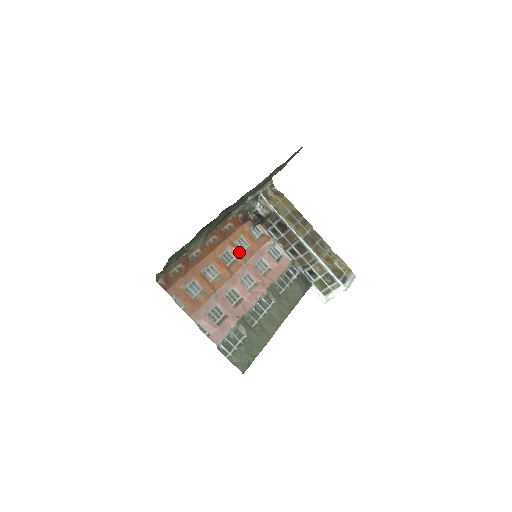
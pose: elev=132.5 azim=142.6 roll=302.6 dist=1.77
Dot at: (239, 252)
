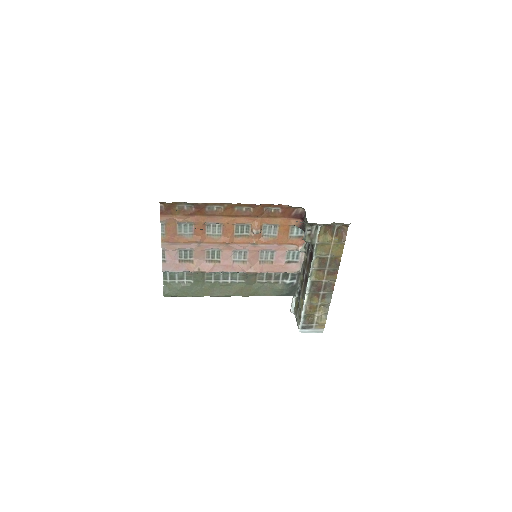
Dot at: (258, 234)
